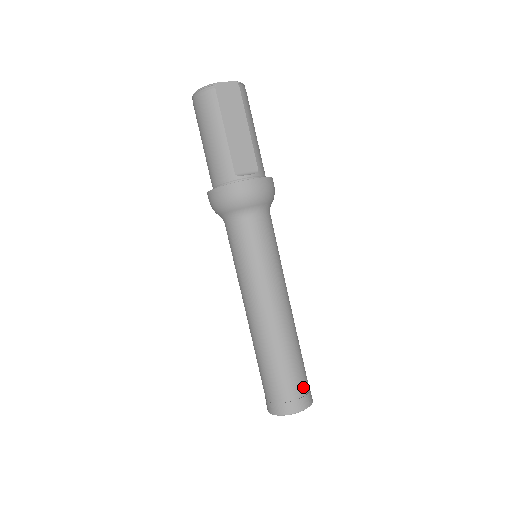
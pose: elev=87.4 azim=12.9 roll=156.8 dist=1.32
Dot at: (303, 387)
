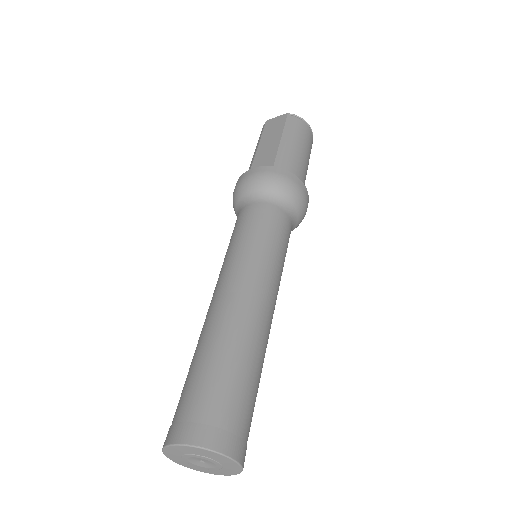
Dot at: (205, 409)
